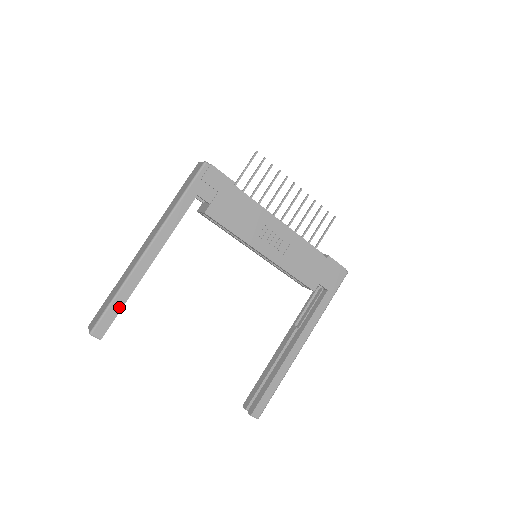
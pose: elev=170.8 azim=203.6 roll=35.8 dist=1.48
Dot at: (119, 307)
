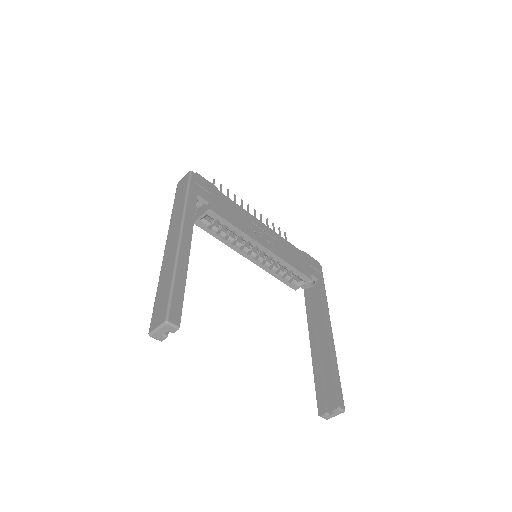
Dot at: (181, 291)
